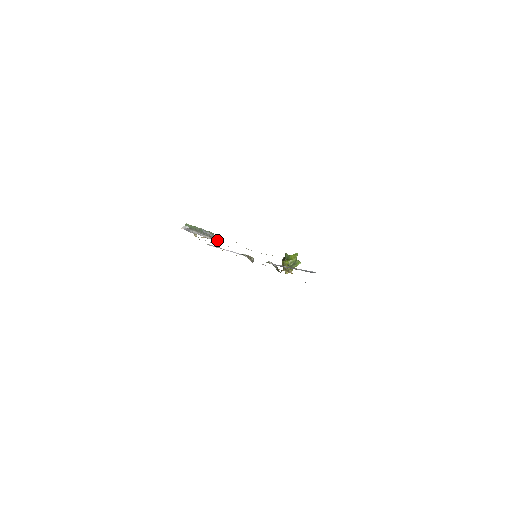
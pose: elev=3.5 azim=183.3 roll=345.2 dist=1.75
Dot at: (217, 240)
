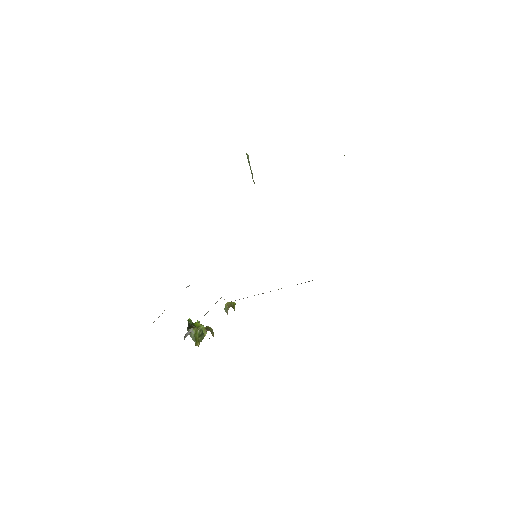
Dot at: occluded
